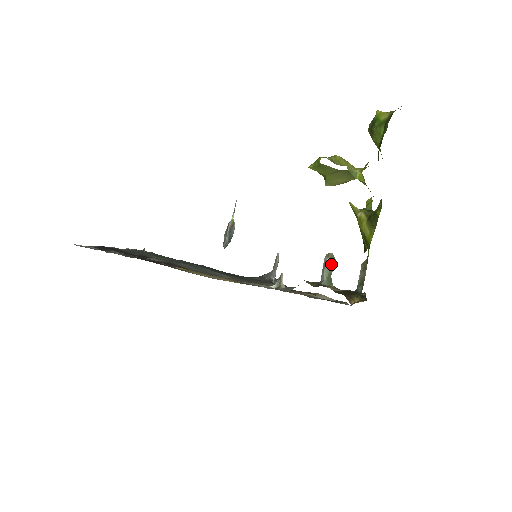
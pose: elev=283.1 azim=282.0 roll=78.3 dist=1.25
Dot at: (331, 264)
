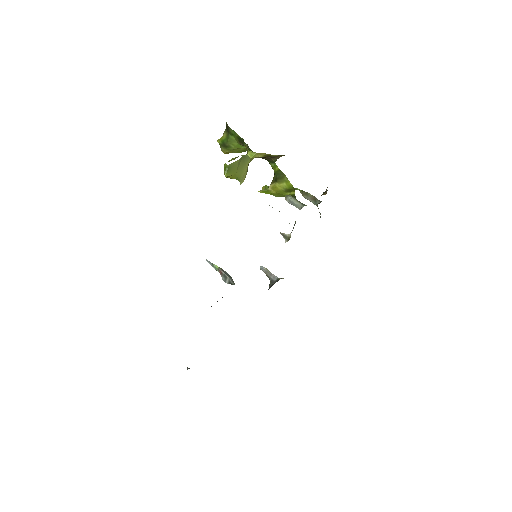
Dot at: (293, 198)
